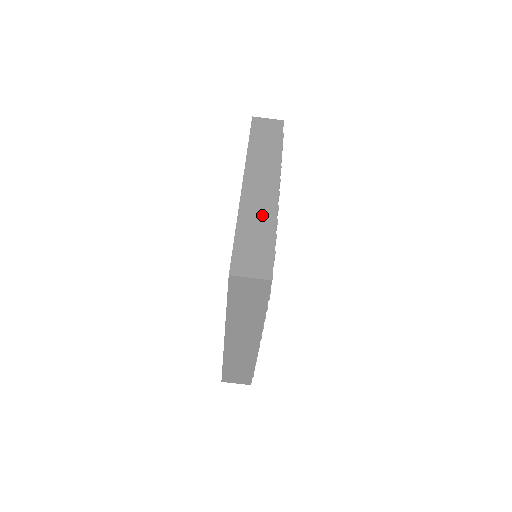
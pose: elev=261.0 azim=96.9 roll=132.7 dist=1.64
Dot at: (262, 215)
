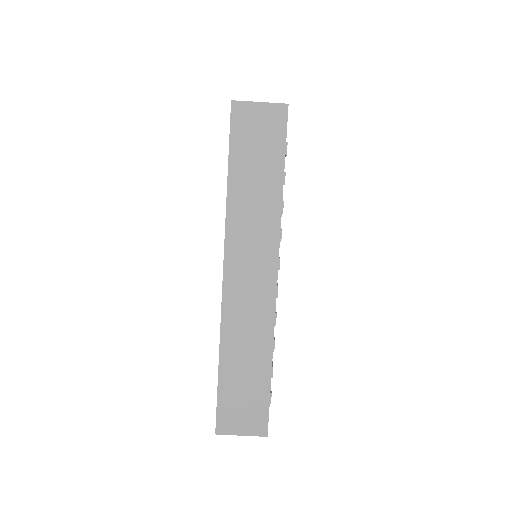
Dot at: occluded
